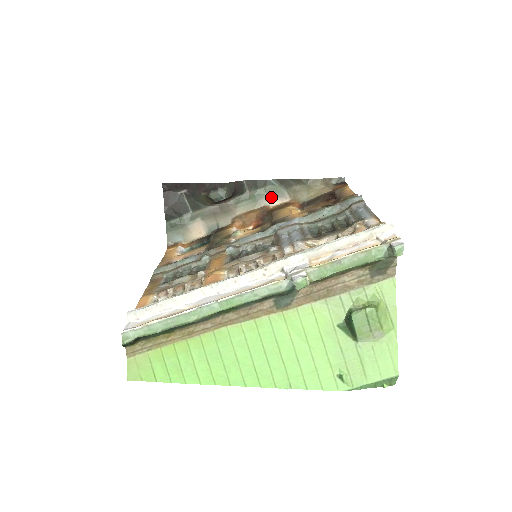
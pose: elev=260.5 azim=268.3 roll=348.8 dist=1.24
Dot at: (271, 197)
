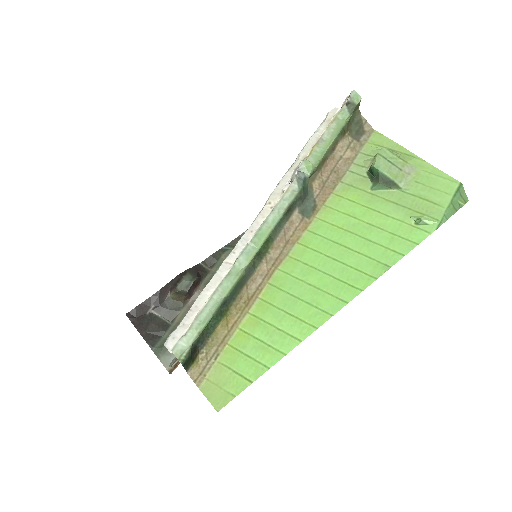
Dot at: occluded
